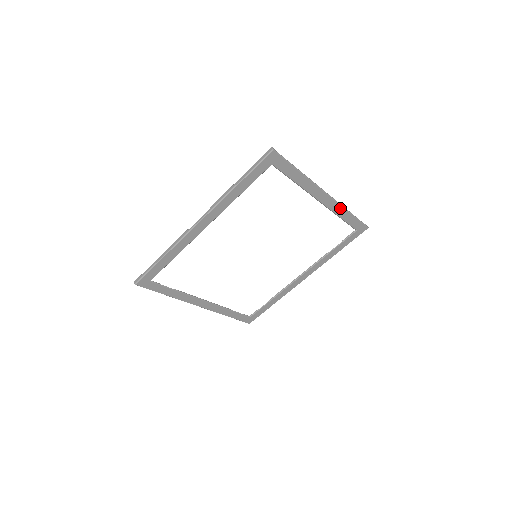
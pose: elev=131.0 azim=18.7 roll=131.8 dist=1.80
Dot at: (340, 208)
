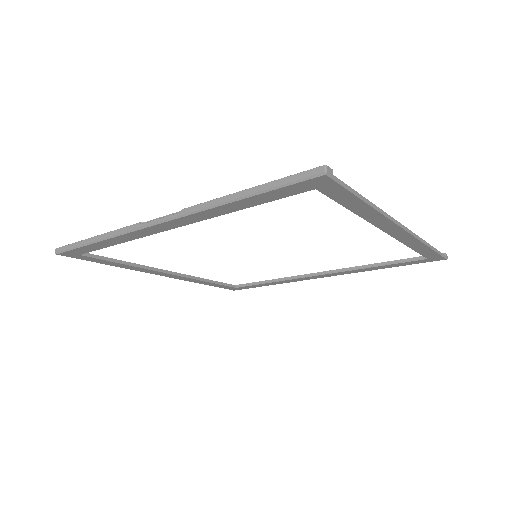
Dot at: (416, 241)
